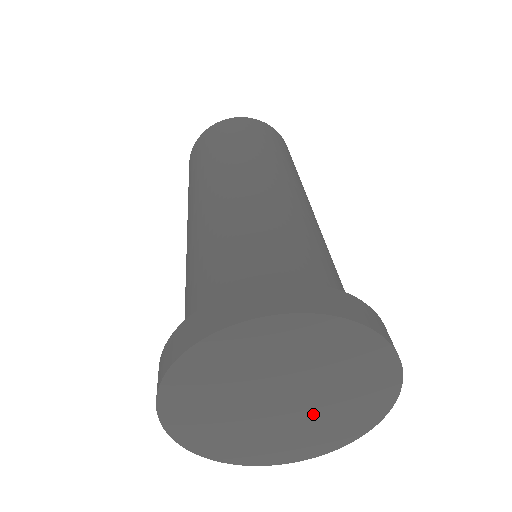
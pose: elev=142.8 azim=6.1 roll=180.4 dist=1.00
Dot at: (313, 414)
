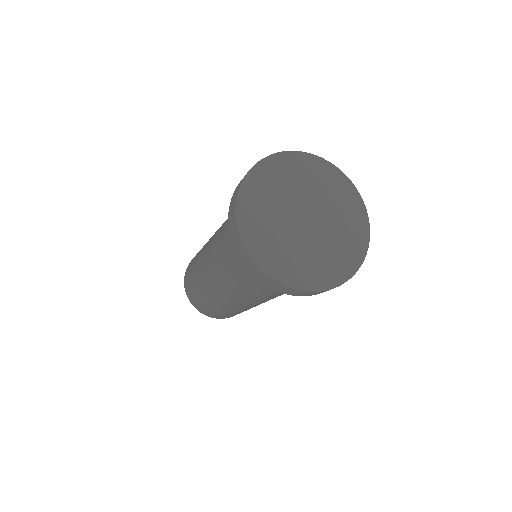
Dot at: (318, 242)
